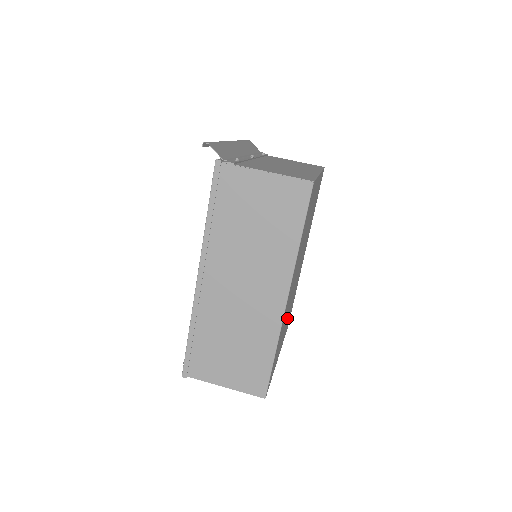
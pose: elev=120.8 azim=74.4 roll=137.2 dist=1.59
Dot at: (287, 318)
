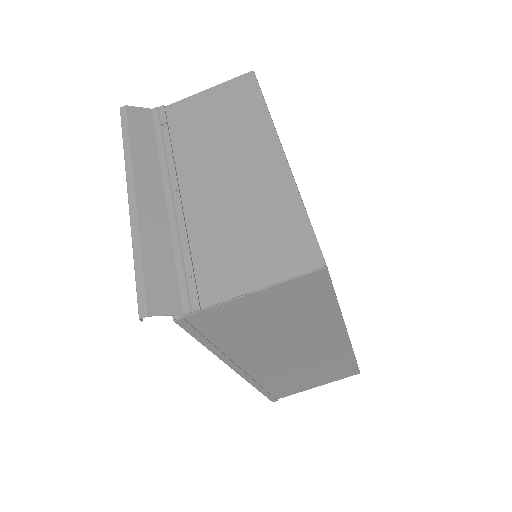
Dot at: occluded
